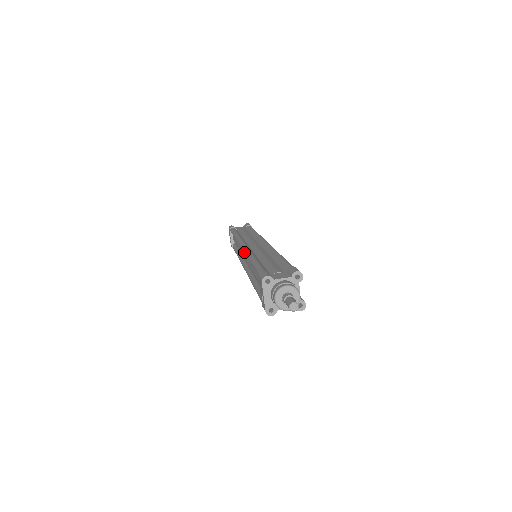
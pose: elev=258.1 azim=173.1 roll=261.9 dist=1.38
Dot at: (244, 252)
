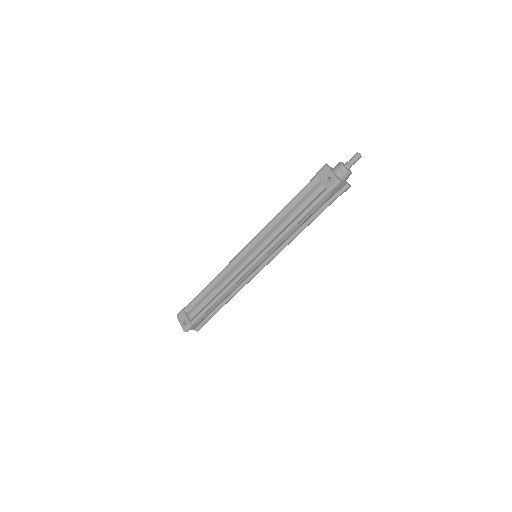
Dot at: (260, 233)
